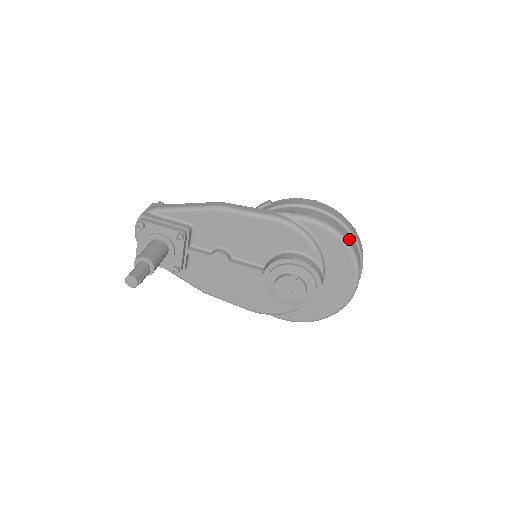
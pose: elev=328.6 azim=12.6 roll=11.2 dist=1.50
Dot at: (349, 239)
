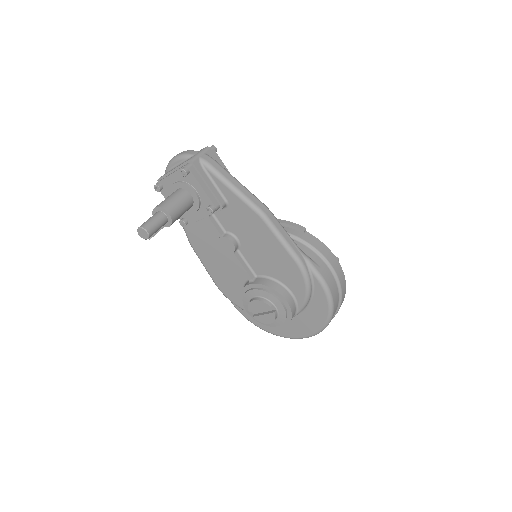
Dot at: occluded
